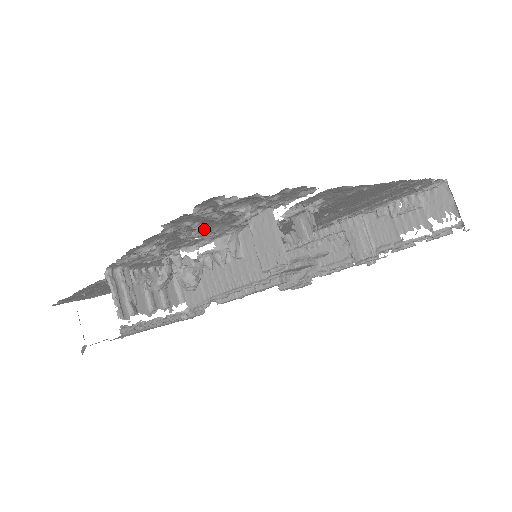
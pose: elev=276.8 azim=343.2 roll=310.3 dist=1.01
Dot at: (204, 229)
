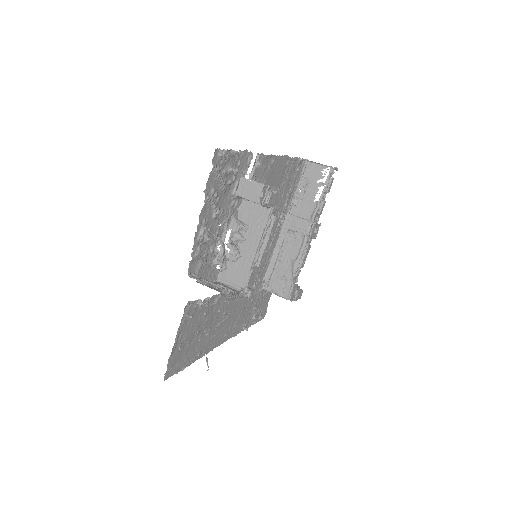
Dot at: (220, 209)
